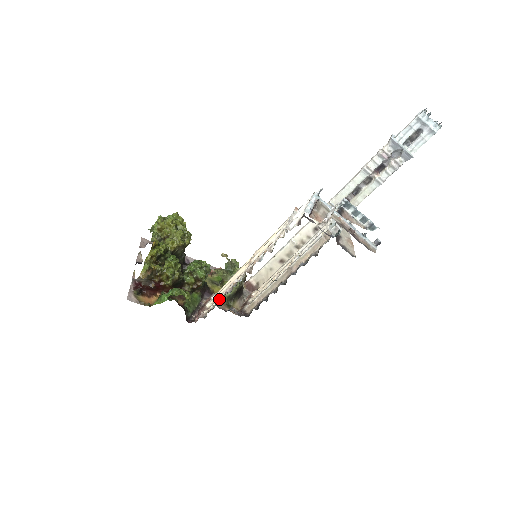
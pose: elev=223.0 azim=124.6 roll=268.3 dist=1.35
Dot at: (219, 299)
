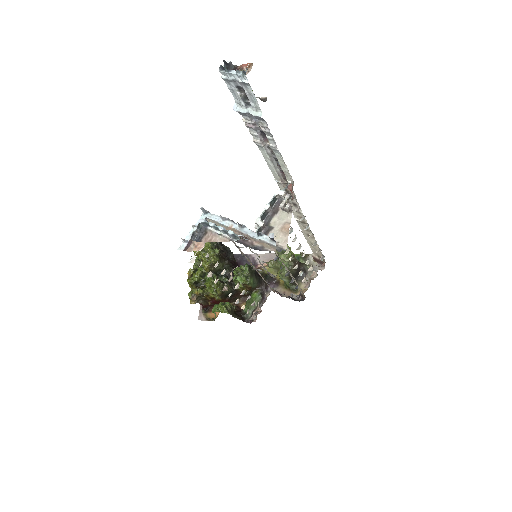
Dot at: (242, 307)
